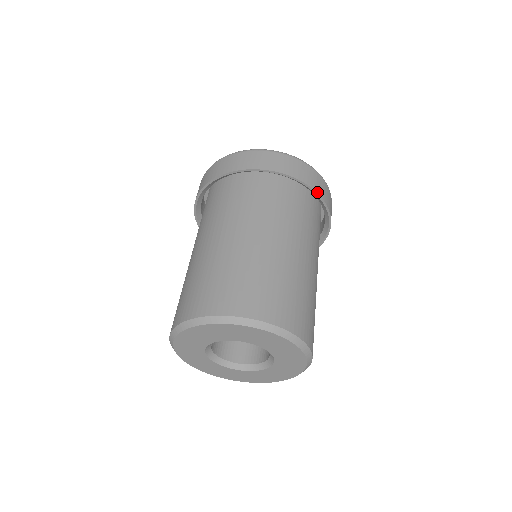
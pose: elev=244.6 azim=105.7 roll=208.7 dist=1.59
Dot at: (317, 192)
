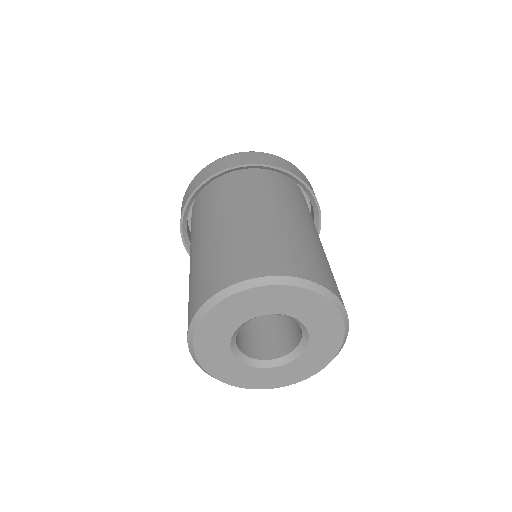
Dot at: (320, 229)
